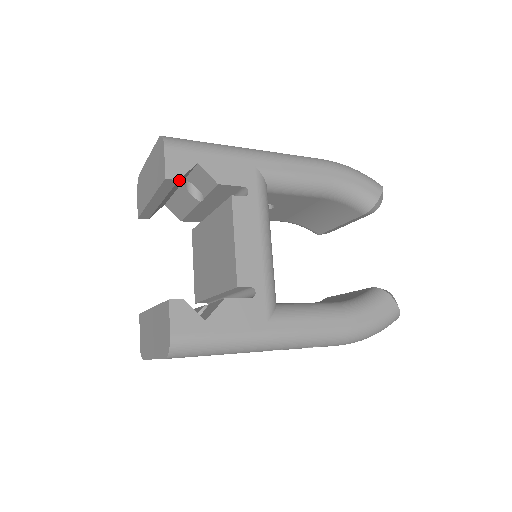
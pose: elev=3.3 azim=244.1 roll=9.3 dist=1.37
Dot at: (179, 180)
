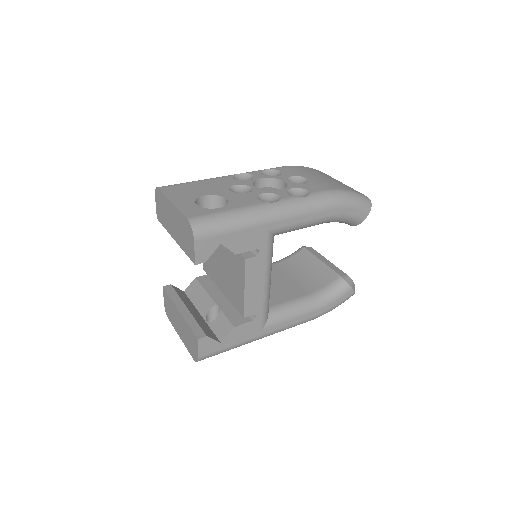
Dot at: occluded
